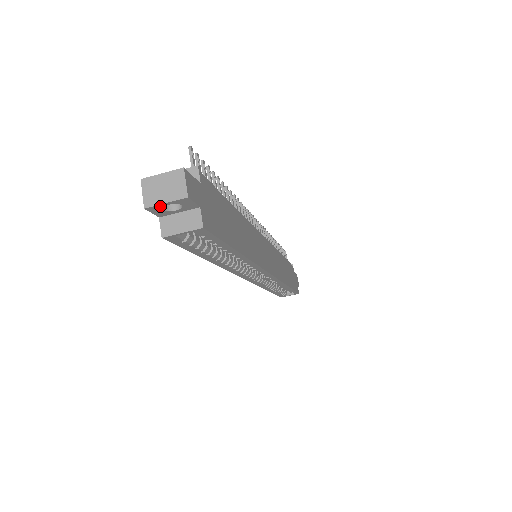
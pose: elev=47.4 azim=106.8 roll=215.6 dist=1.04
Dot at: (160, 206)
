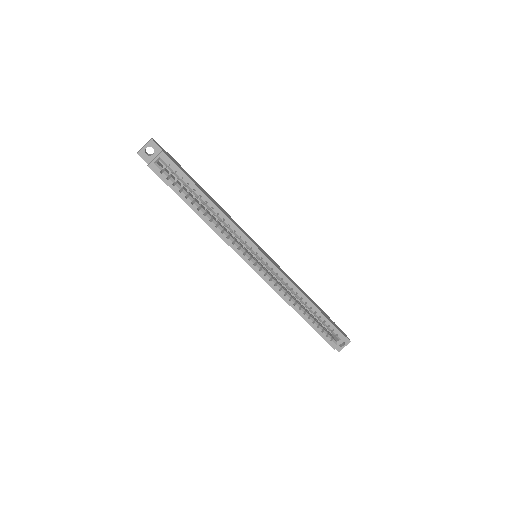
Dot at: (143, 150)
